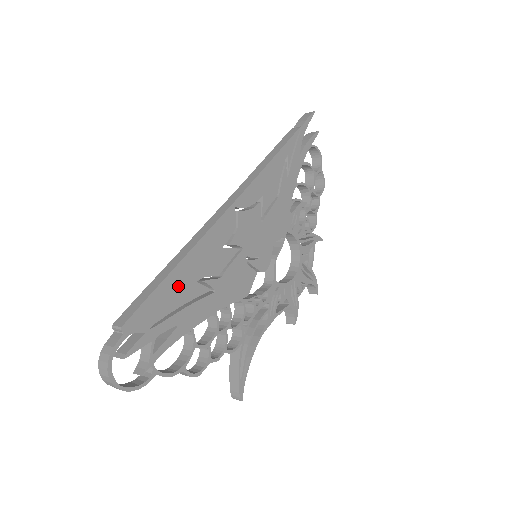
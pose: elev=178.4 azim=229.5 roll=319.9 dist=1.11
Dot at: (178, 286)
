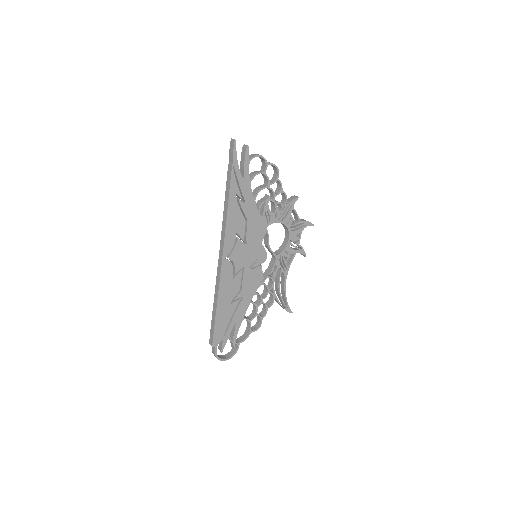
Dot at: (223, 314)
